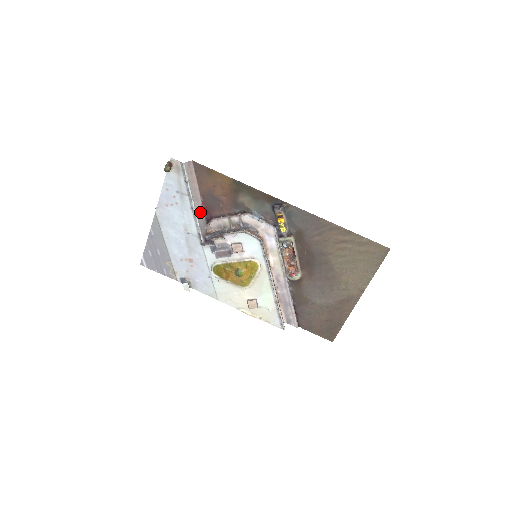
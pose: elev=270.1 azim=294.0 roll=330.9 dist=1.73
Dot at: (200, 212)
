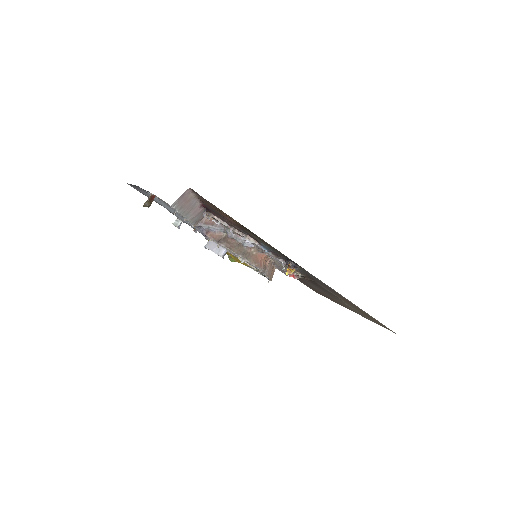
Dot at: (196, 212)
